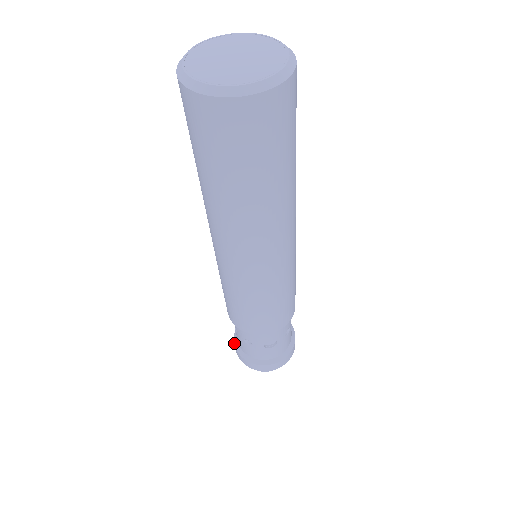
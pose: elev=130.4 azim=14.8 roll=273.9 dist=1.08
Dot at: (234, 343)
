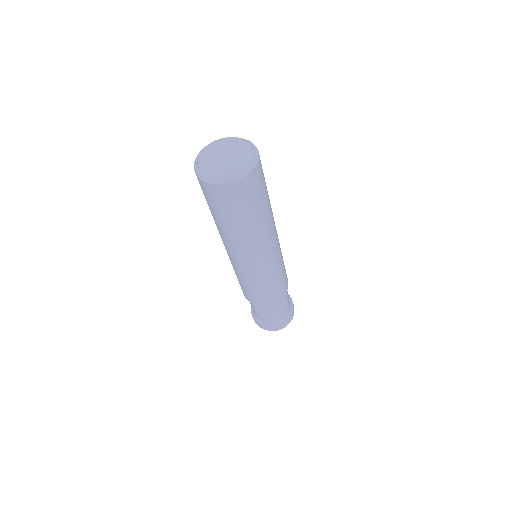
Dot at: occluded
